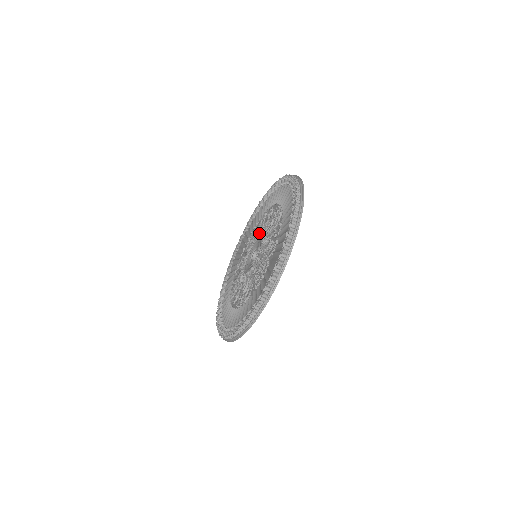
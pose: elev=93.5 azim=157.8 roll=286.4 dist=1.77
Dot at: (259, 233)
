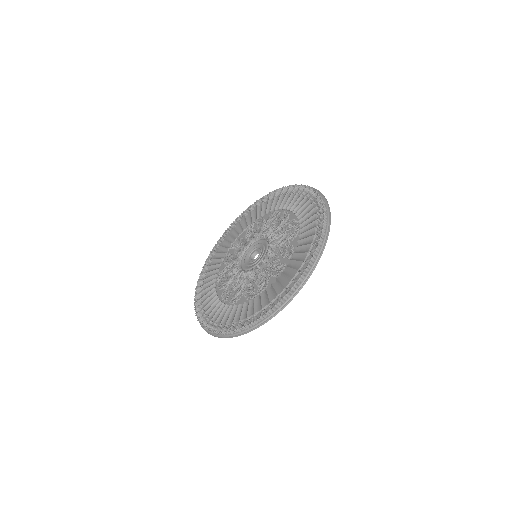
Dot at: (267, 234)
